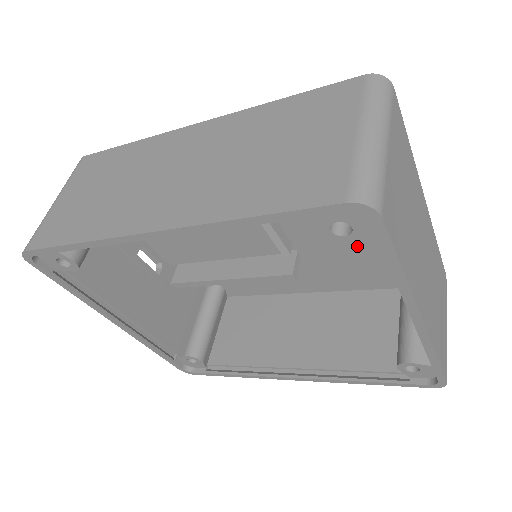
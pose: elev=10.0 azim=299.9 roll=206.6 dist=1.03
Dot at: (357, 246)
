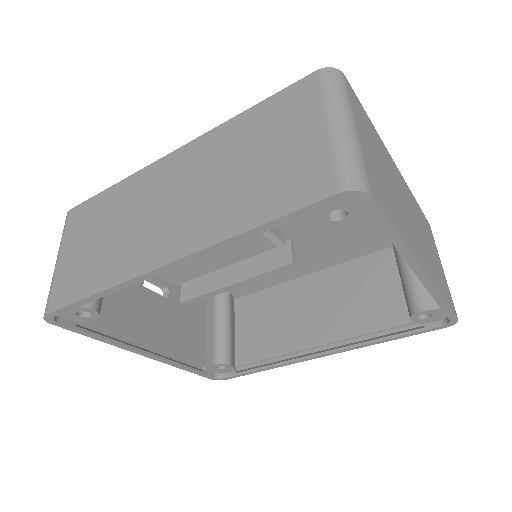
Dot at: occluded
